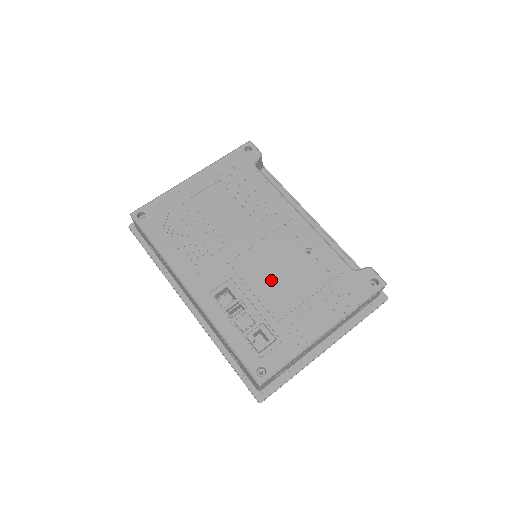
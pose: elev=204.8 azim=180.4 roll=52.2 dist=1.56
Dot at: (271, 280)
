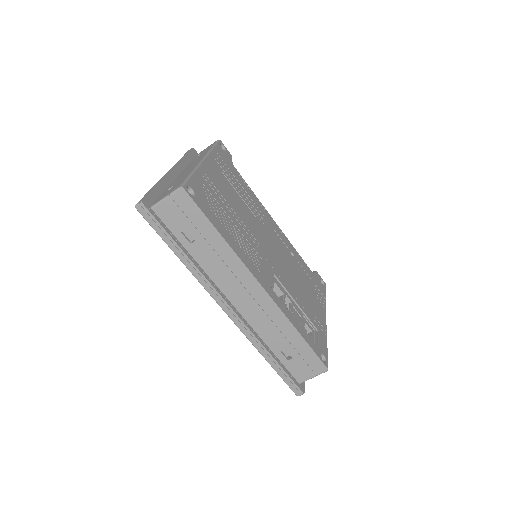
Dot at: (291, 278)
